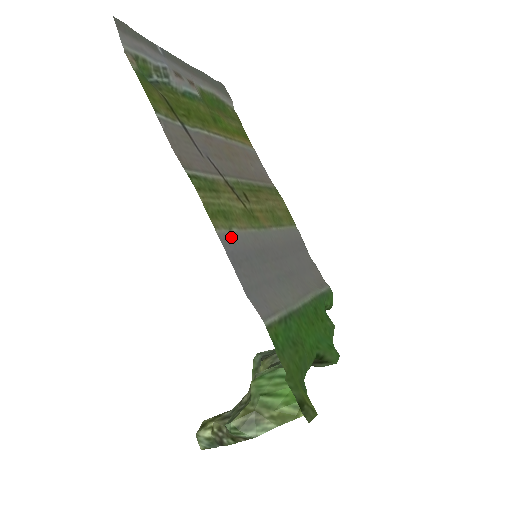
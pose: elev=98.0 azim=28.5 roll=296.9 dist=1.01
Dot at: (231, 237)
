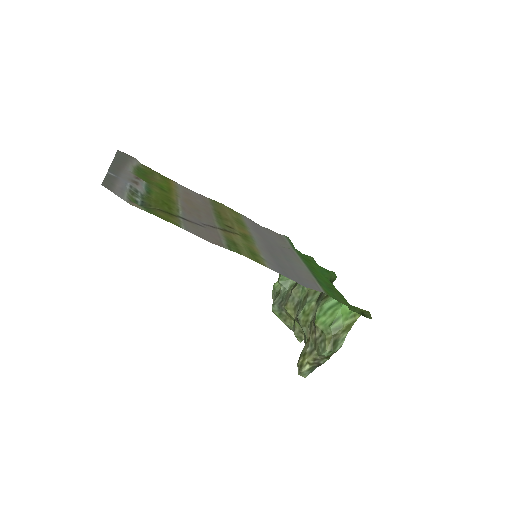
Dot at: (268, 263)
